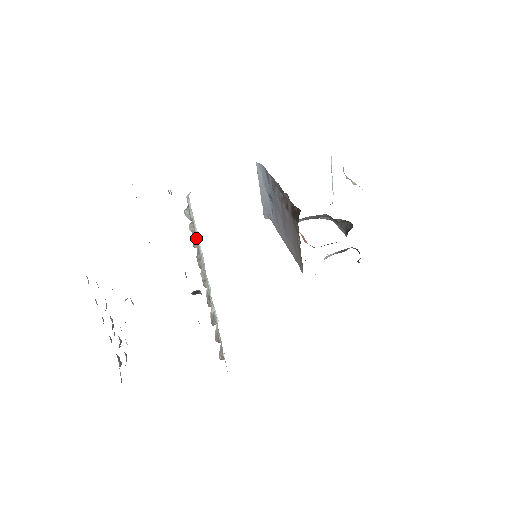
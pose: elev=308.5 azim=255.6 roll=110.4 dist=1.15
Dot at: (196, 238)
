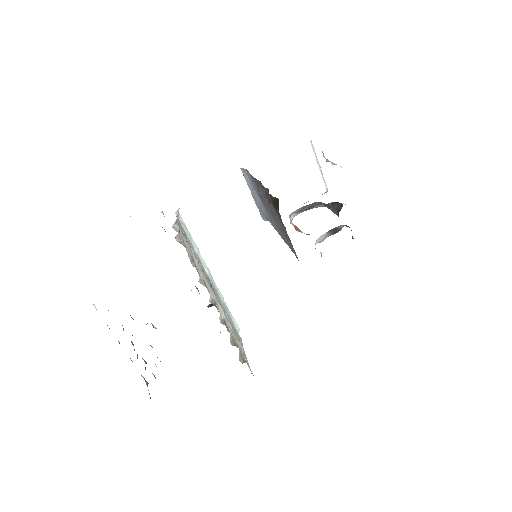
Dot at: (188, 248)
